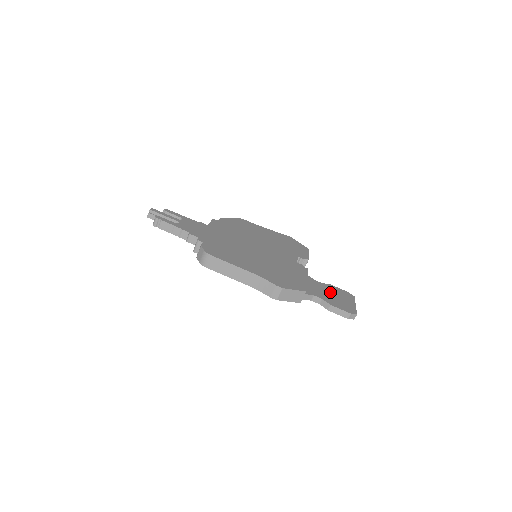
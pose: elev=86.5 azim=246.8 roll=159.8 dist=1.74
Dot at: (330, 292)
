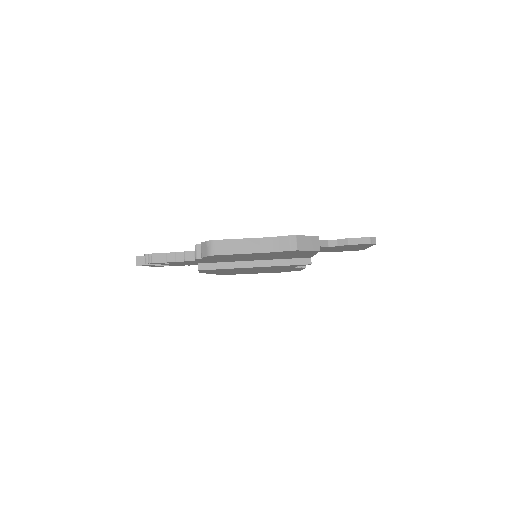
Dot at: occluded
